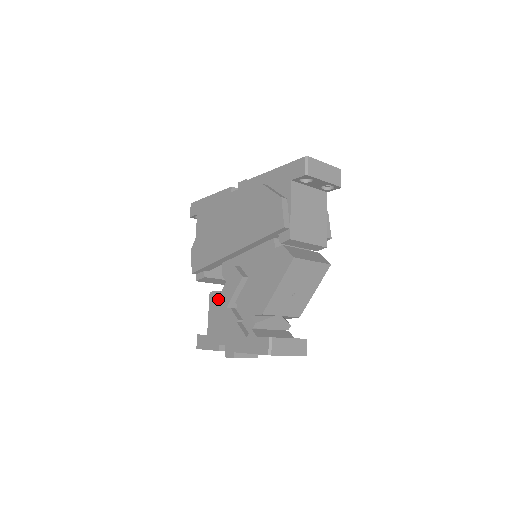
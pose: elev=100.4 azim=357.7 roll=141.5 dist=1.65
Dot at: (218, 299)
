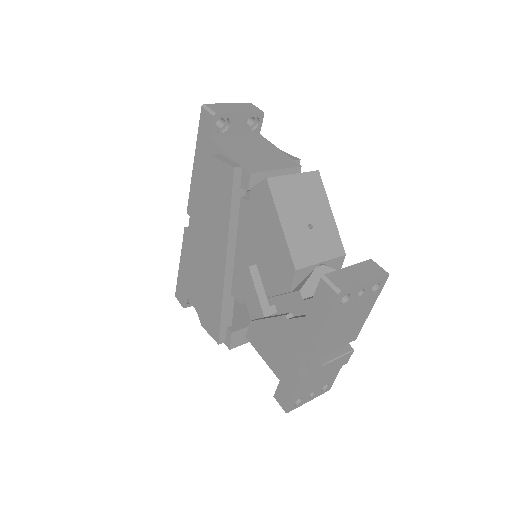
Dot at: (256, 330)
